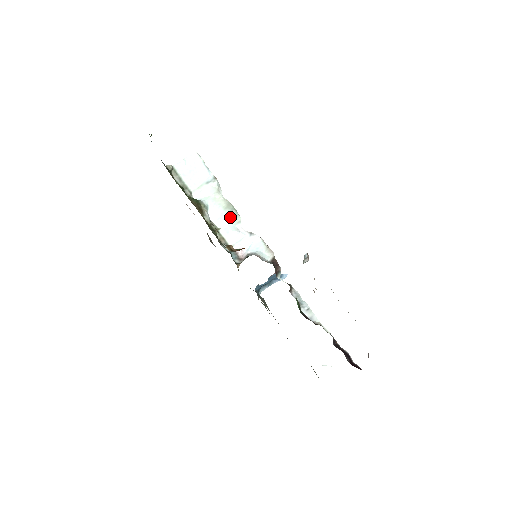
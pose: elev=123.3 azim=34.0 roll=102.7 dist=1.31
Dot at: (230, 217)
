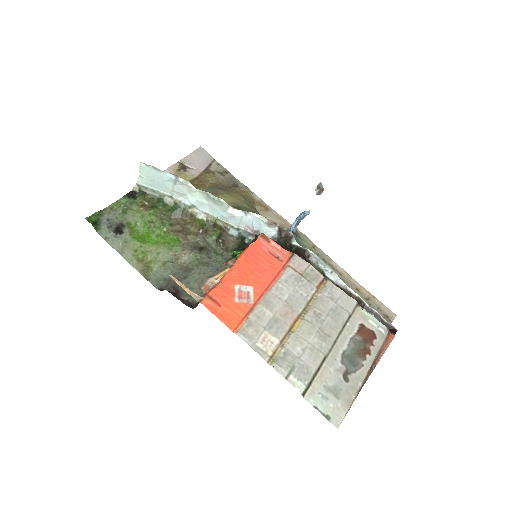
Dot at: (217, 207)
